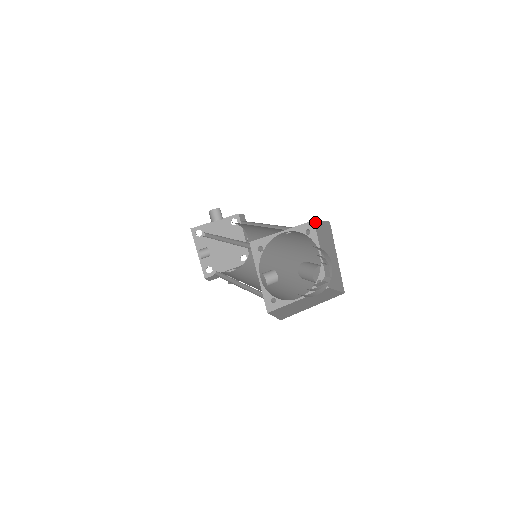
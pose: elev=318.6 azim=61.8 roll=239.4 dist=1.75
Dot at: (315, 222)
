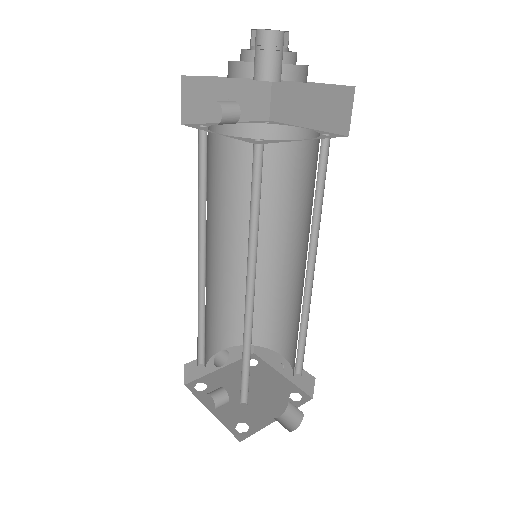
Dot at: (271, 119)
